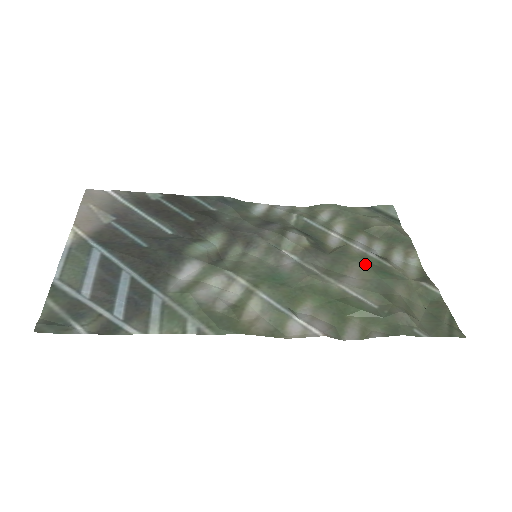
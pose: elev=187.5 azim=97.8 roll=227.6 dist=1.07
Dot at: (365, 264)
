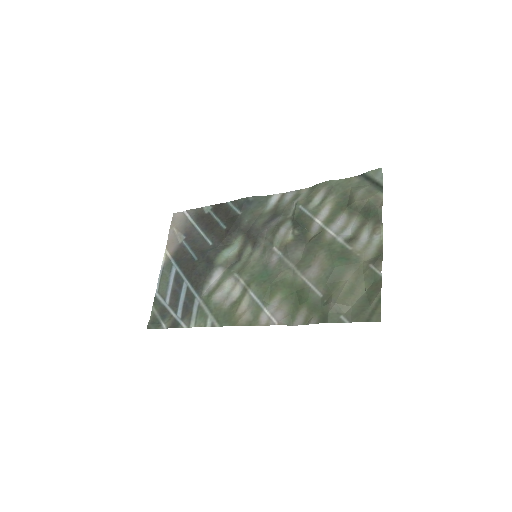
Dot at: (329, 252)
